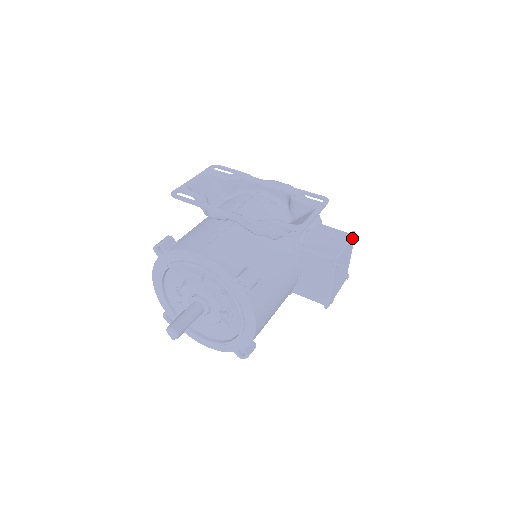
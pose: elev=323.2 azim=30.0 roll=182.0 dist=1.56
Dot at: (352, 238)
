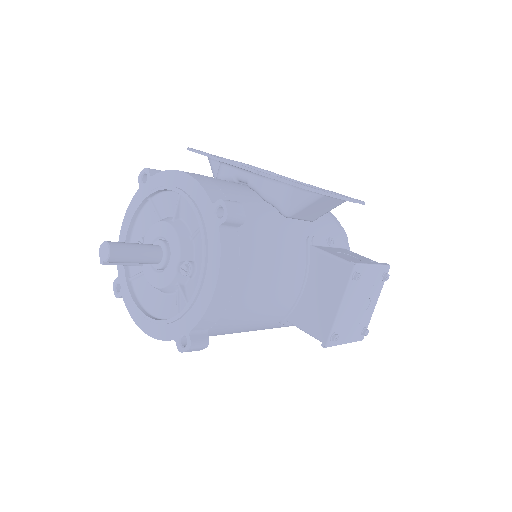
Dot at: (384, 267)
